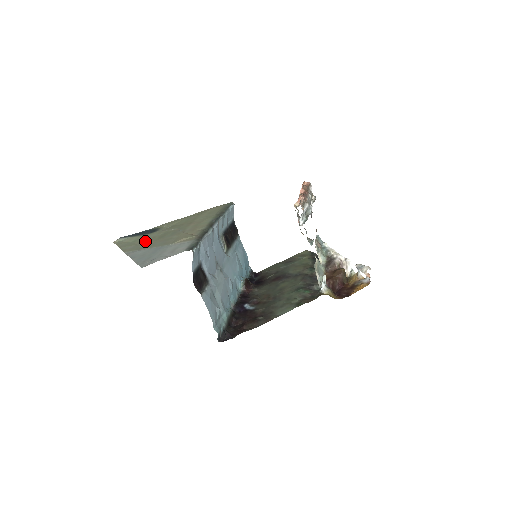
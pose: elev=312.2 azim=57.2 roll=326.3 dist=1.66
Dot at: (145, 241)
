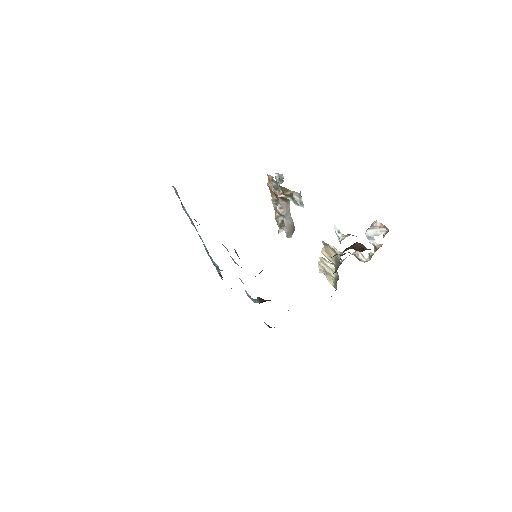
Dot at: occluded
